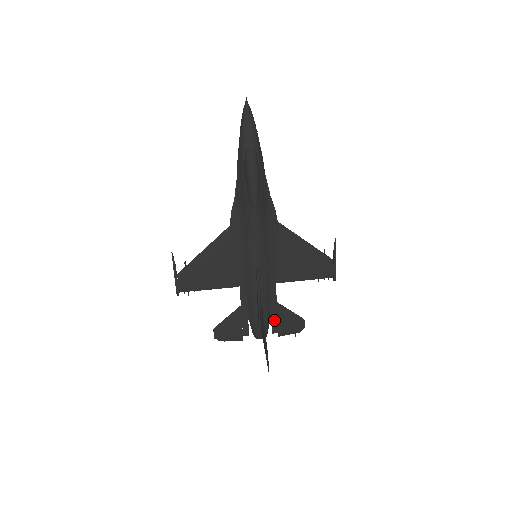
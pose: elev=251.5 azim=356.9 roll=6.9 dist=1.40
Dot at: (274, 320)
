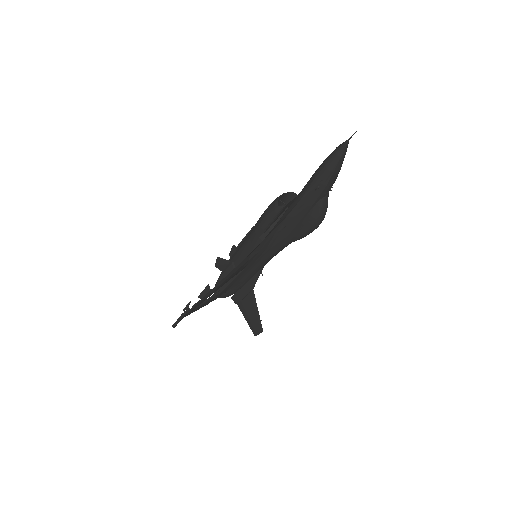
Dot at: occluded
